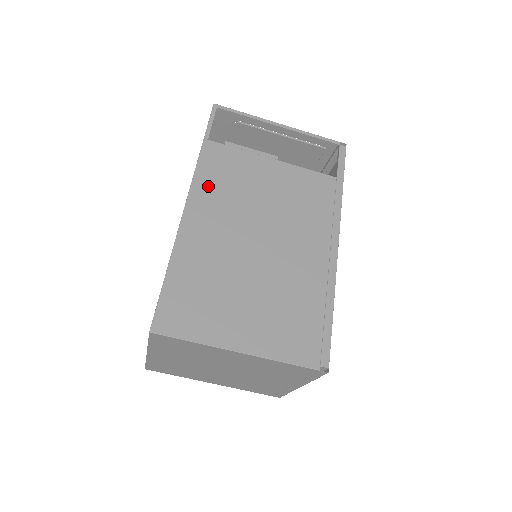
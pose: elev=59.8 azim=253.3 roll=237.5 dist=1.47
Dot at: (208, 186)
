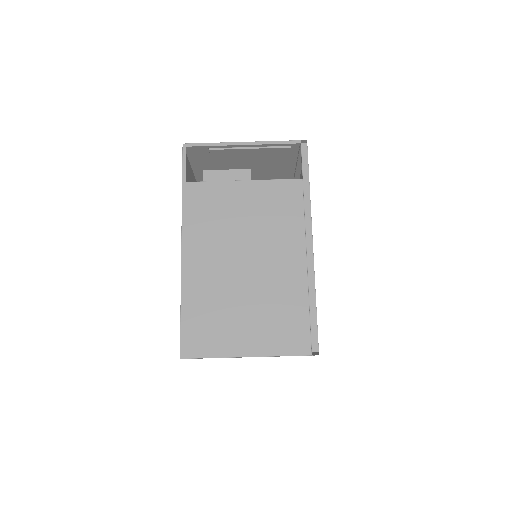
Dot at: (195, 226)
